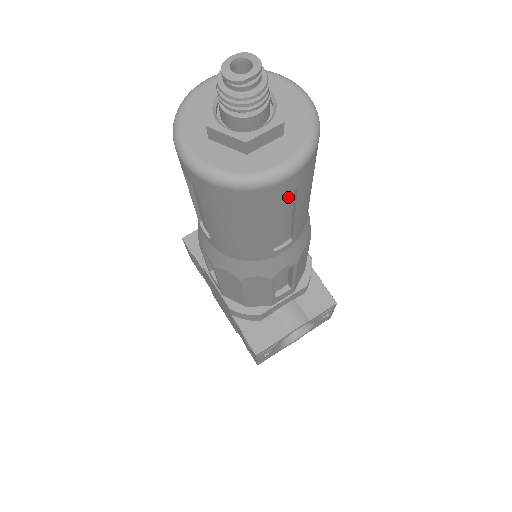
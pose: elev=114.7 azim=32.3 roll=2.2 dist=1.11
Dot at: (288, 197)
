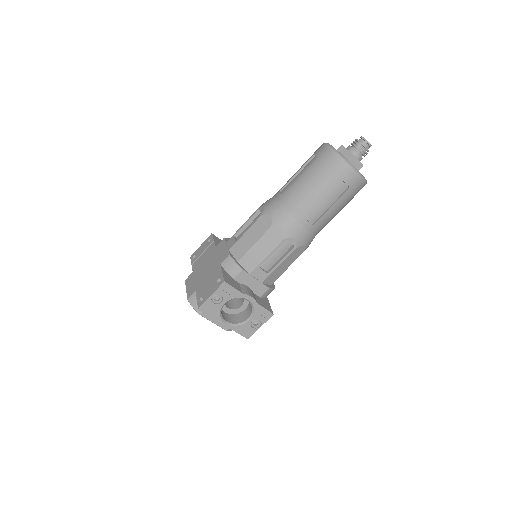
Dot at: (341, 191)
